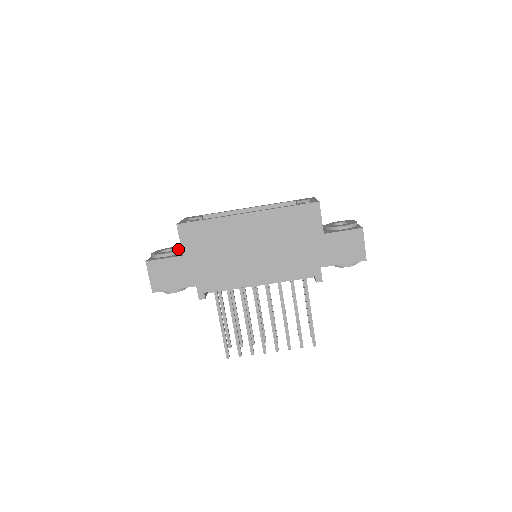
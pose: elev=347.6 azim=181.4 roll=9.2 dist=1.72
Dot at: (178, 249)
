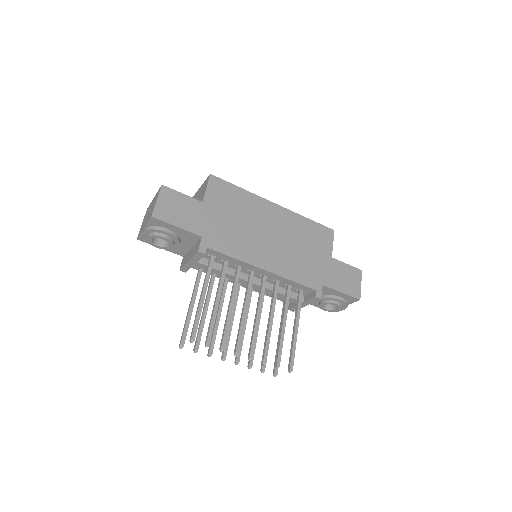
Dot at: occluded
